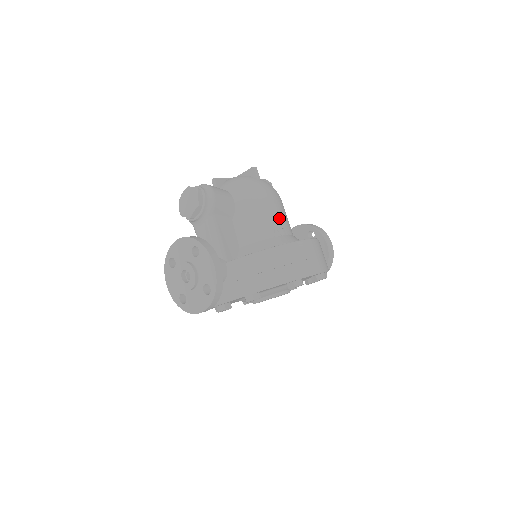
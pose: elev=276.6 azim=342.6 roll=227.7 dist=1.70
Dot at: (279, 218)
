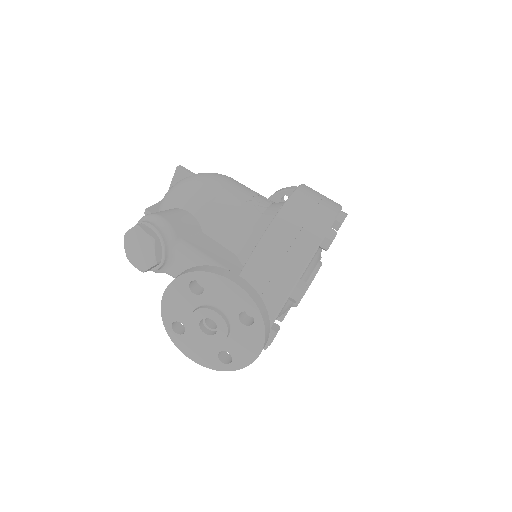
Dot at: (249, 194)
